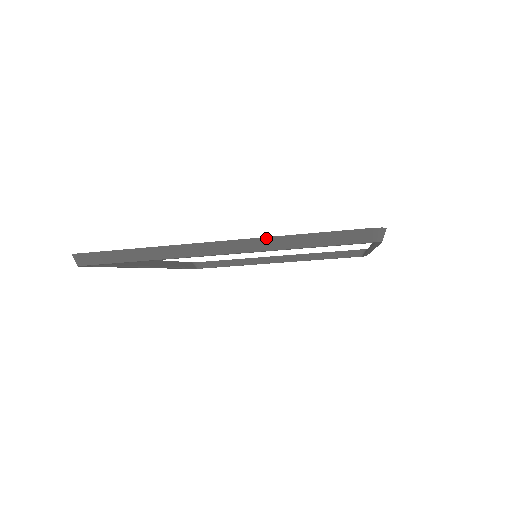
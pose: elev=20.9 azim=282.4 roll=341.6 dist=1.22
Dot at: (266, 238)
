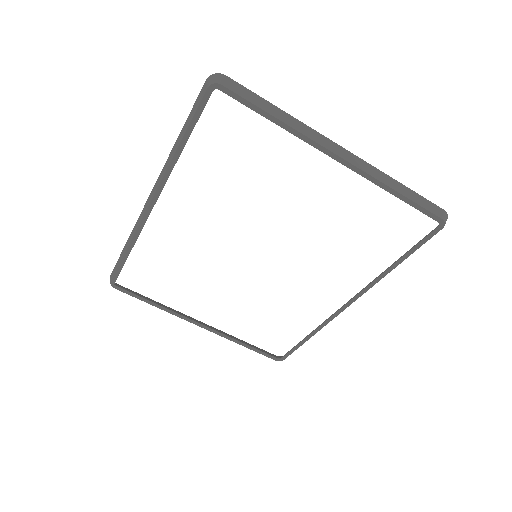
Dot at: (379, 171)
